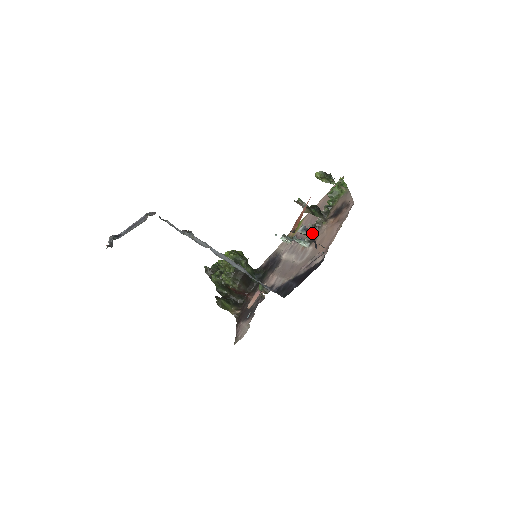
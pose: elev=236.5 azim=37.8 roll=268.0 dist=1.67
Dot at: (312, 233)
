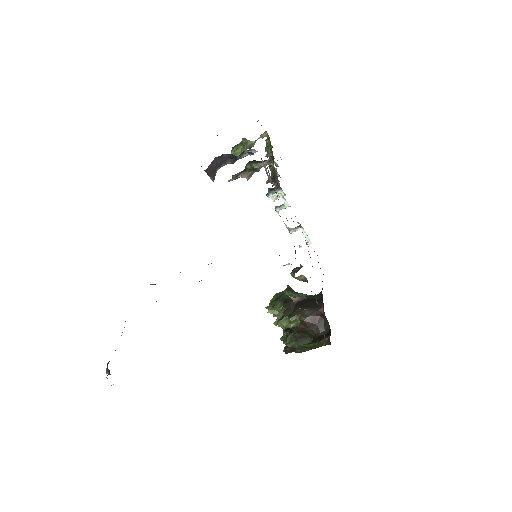
Dot at: (275, 182)
